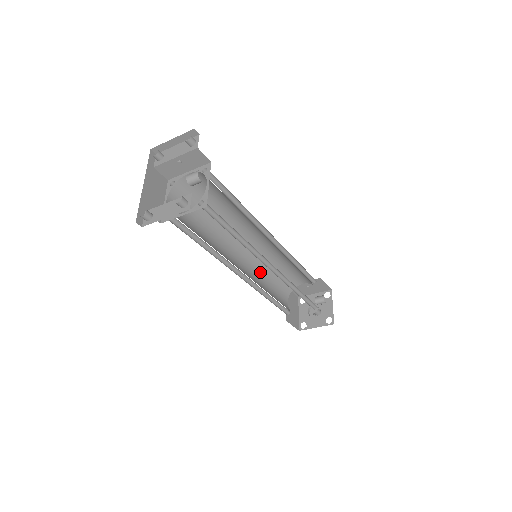
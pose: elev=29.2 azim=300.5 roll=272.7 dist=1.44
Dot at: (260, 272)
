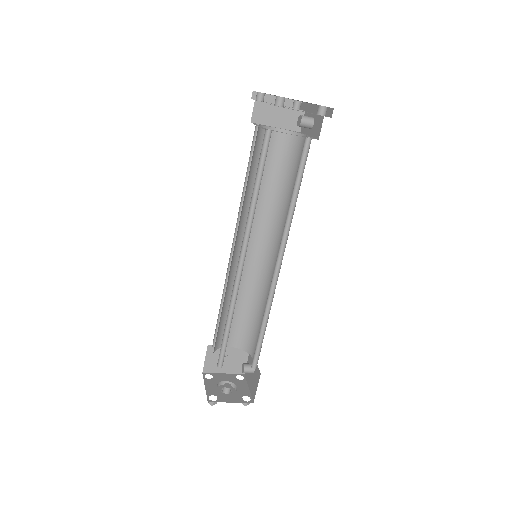
Dot at: occluded
